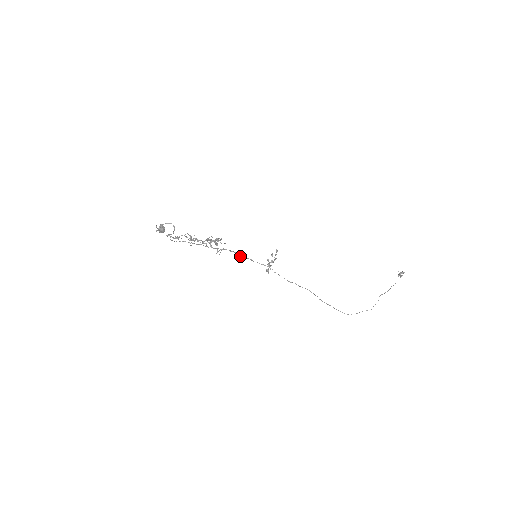
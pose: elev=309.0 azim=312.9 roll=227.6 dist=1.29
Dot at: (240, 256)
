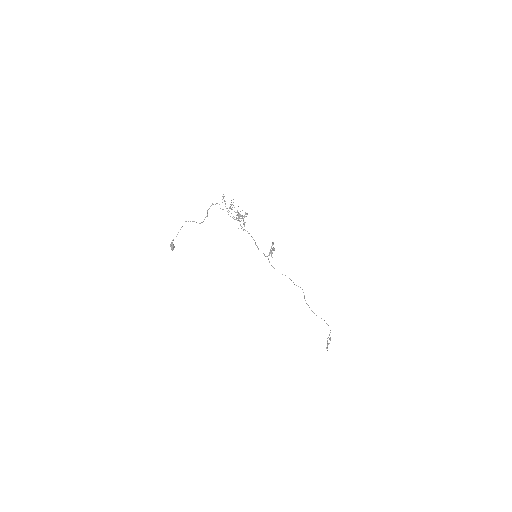
Dot at: (253, 239)
